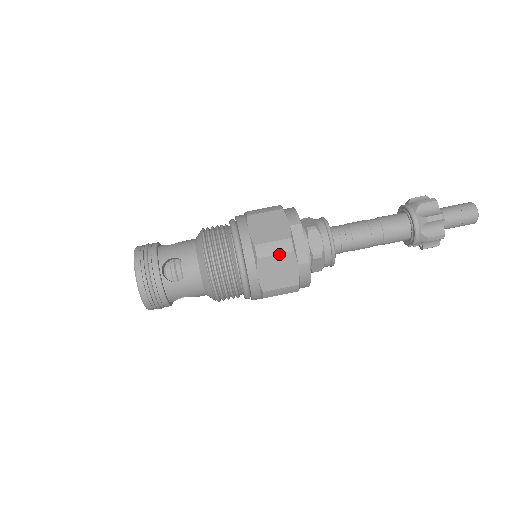
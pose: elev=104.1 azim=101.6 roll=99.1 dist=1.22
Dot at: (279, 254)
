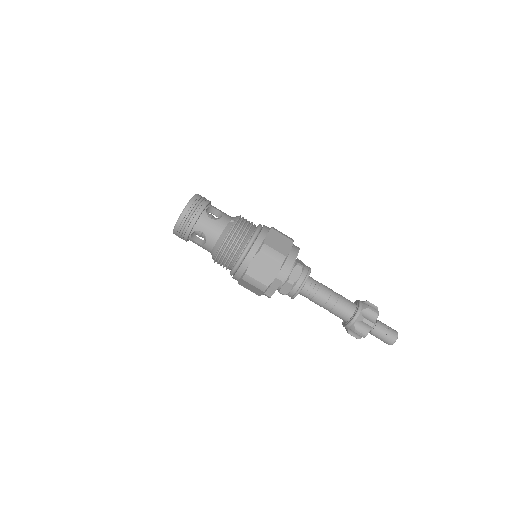
Dot at: (255, 287)
